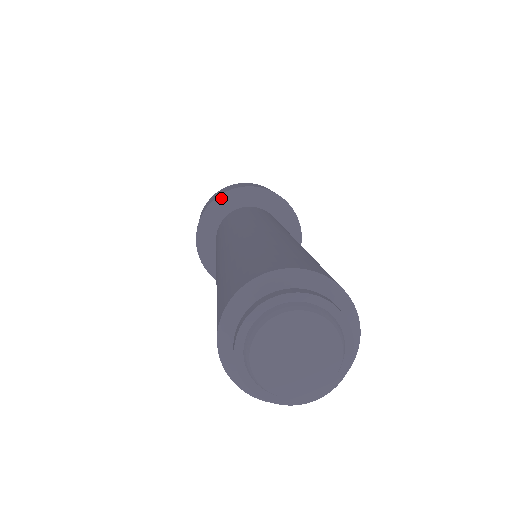
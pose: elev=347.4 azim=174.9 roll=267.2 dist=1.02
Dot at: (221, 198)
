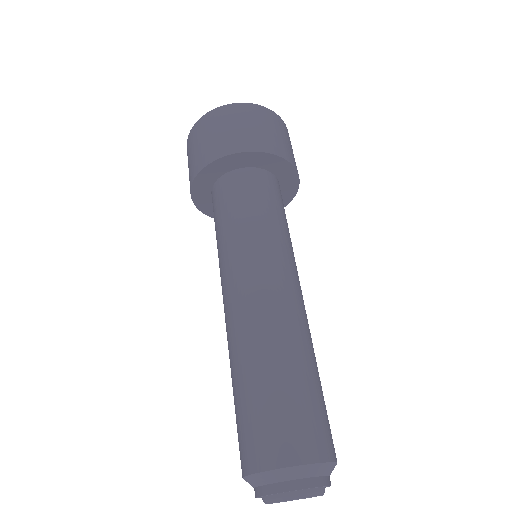
Dot at: (194, 190)
